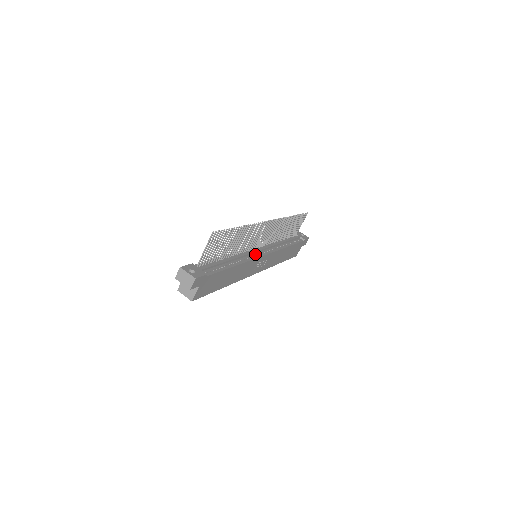
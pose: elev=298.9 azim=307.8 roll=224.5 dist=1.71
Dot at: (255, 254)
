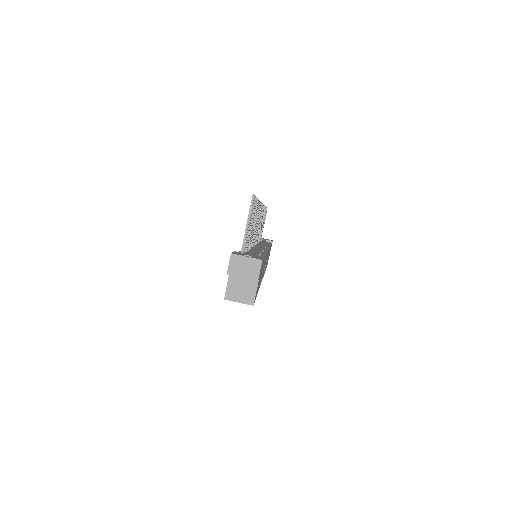
Dot at: occluded
